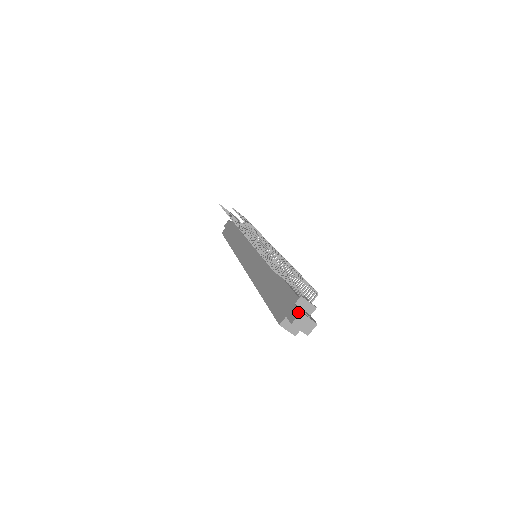
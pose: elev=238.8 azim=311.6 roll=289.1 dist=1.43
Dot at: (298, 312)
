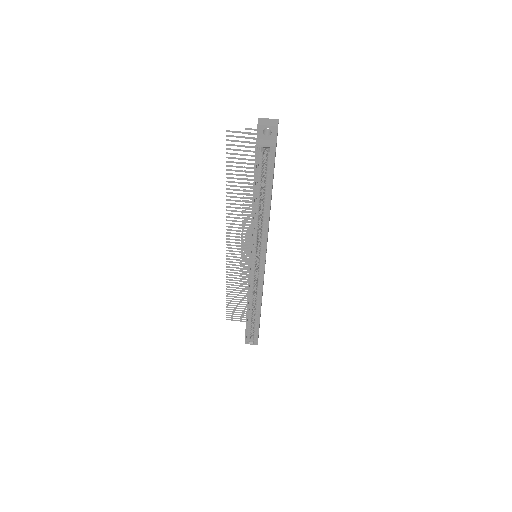
Dot at: (258, 122)
